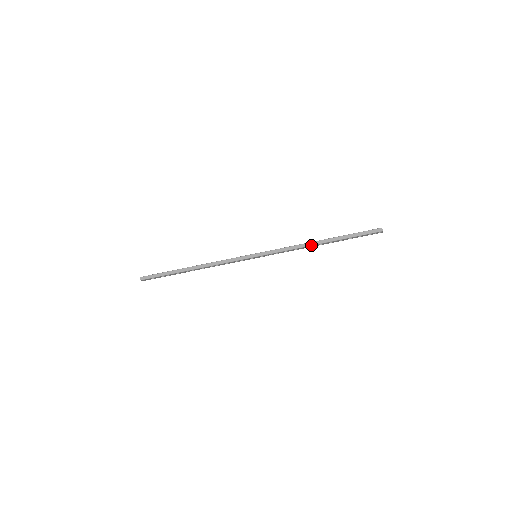
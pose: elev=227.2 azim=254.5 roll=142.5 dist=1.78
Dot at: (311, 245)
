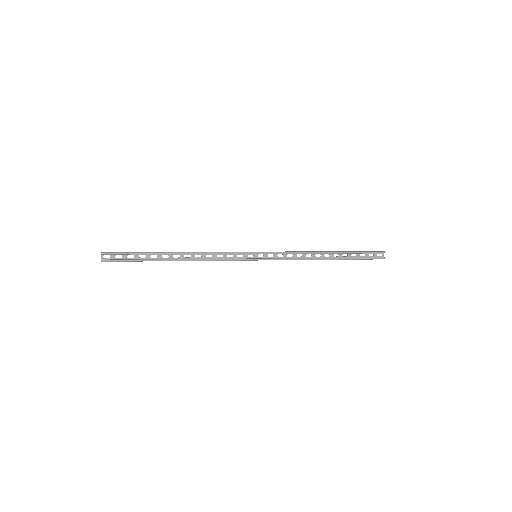
Dot at: occluded
